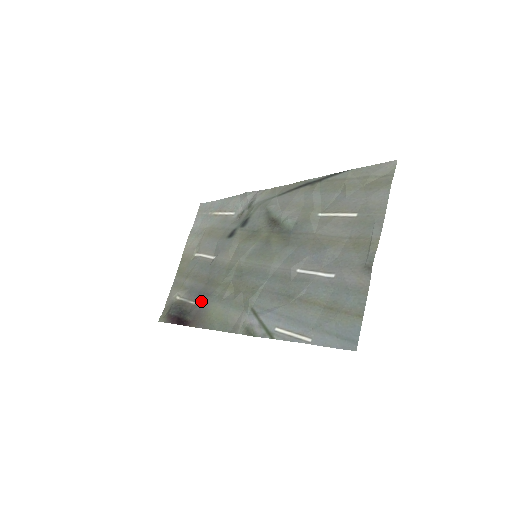
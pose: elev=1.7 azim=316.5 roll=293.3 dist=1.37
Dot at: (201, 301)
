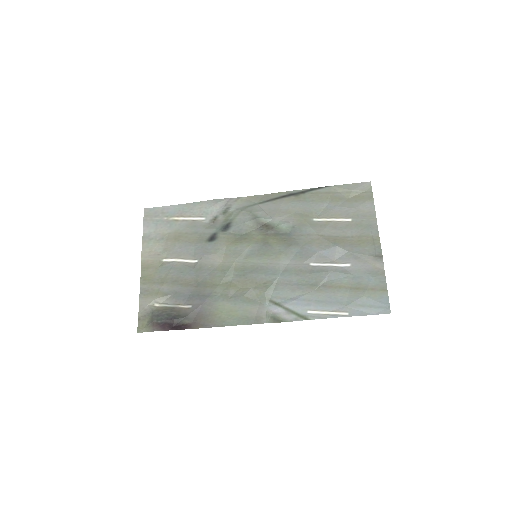
Dot at: (198, 303)
